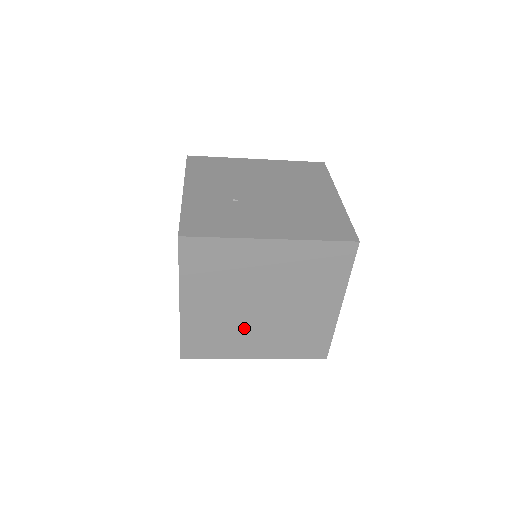
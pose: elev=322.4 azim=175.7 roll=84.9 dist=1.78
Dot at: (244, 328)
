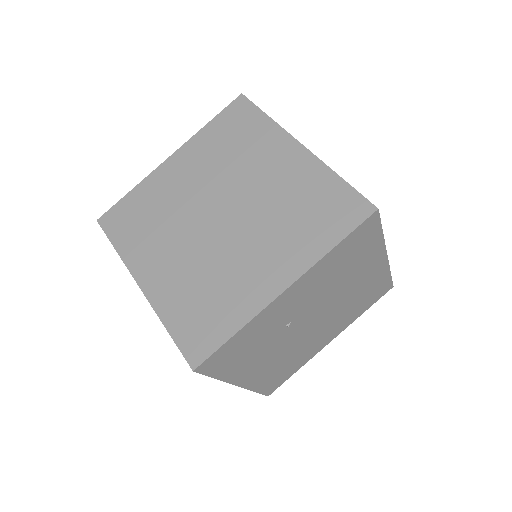
Dot at: occluded
